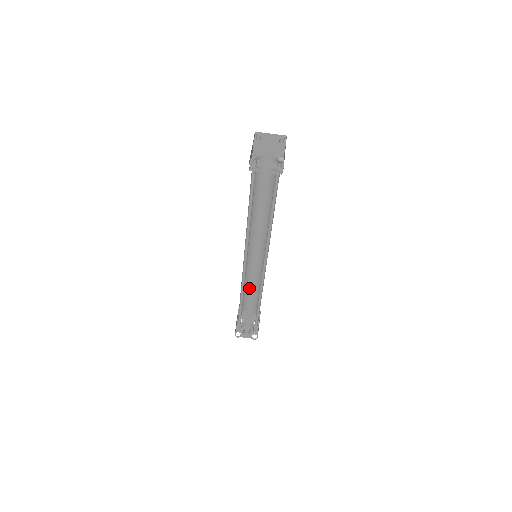
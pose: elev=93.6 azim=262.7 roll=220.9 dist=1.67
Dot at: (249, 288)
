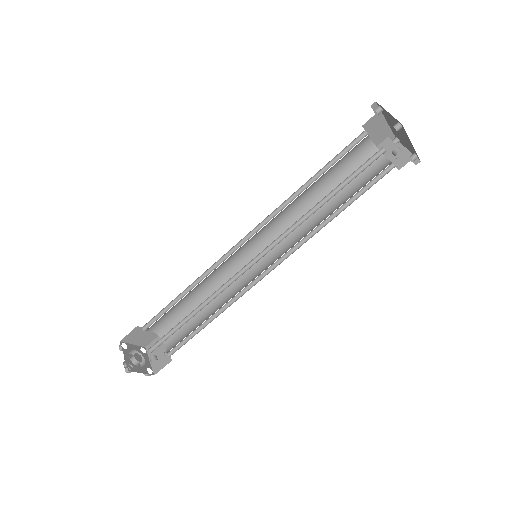
Dot at: (201, 311)
